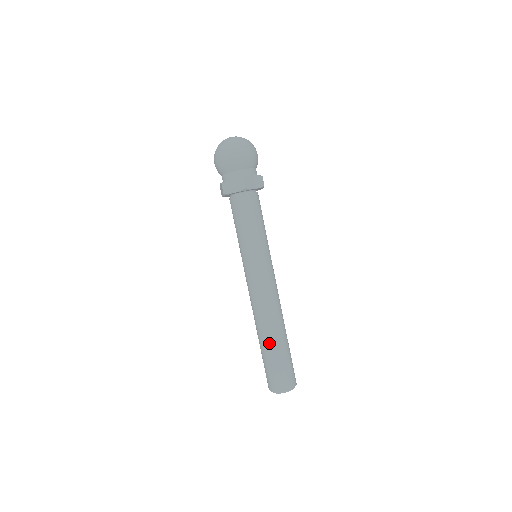
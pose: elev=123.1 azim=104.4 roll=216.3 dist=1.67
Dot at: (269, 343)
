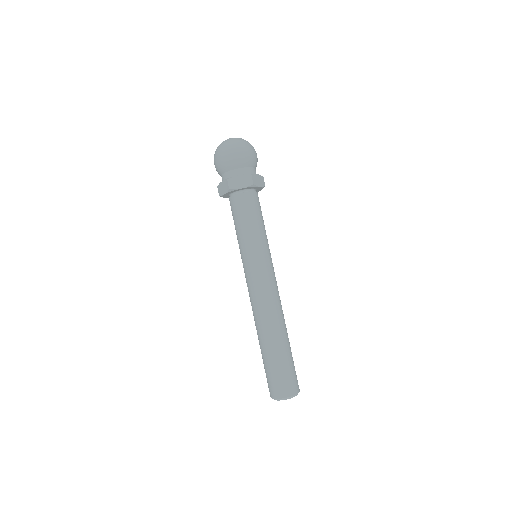
Dot at: (275, 344)
